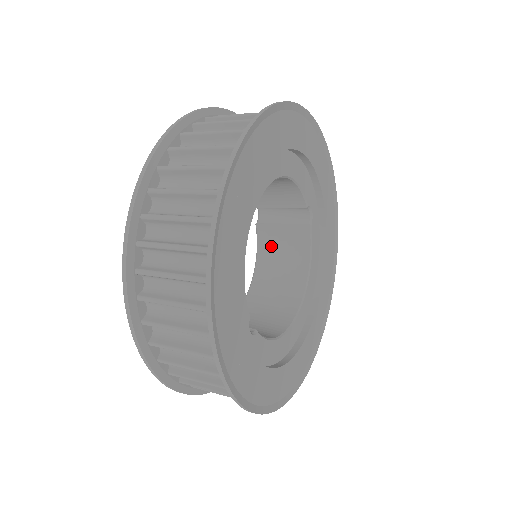
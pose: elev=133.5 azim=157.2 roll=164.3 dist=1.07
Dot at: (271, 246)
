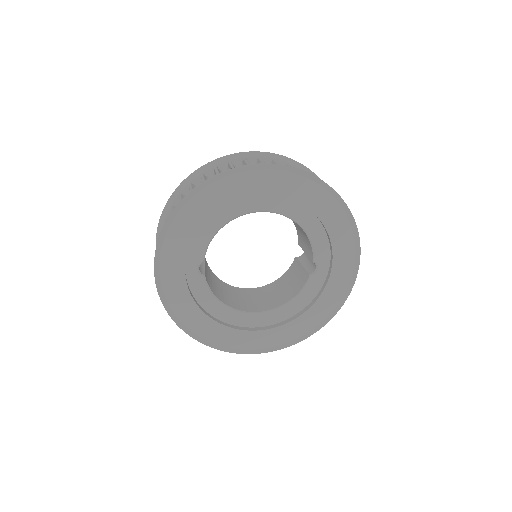
Dot at: (290, 275)
